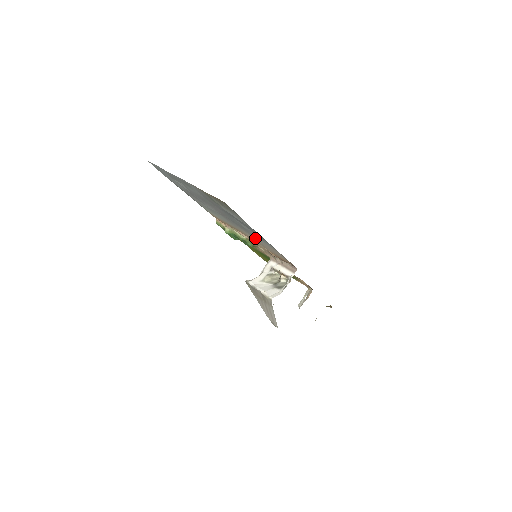
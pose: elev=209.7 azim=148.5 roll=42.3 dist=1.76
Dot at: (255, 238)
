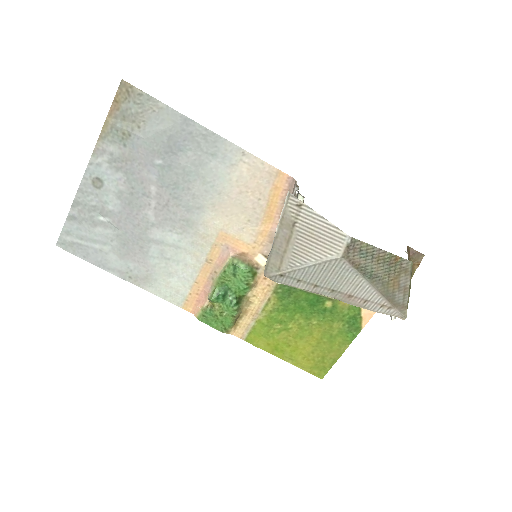
Dot at: (220, 195)
